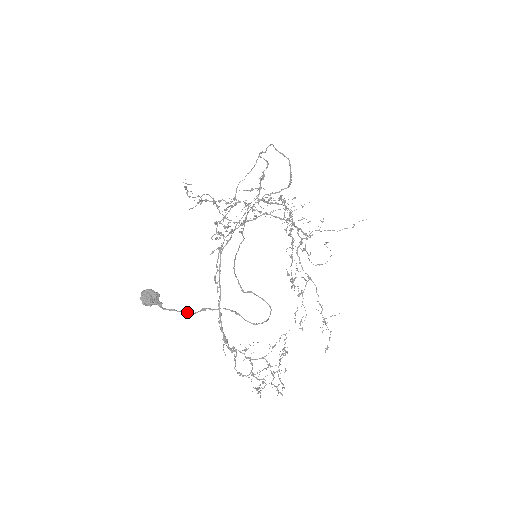
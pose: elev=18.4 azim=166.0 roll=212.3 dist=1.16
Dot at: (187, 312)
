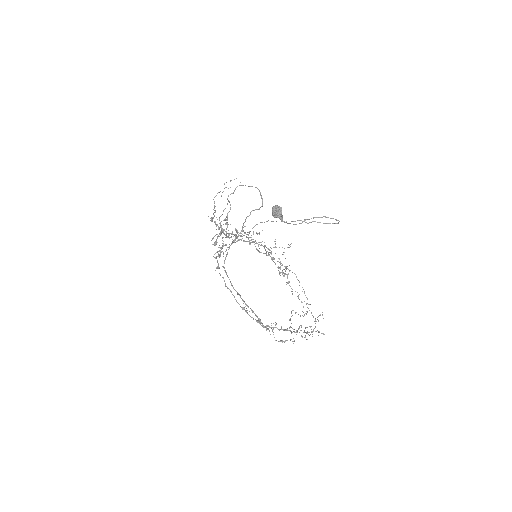
Dot at: (296, 224)
